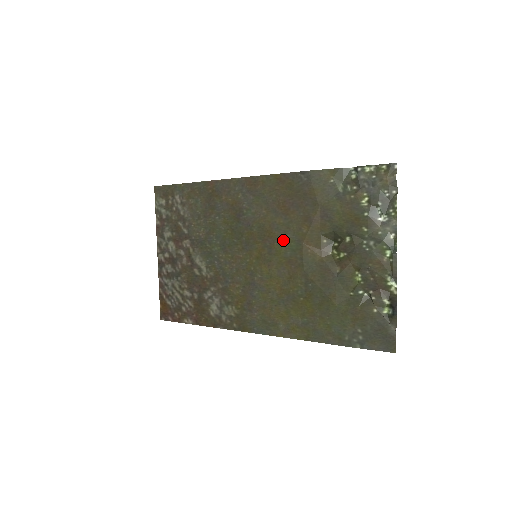
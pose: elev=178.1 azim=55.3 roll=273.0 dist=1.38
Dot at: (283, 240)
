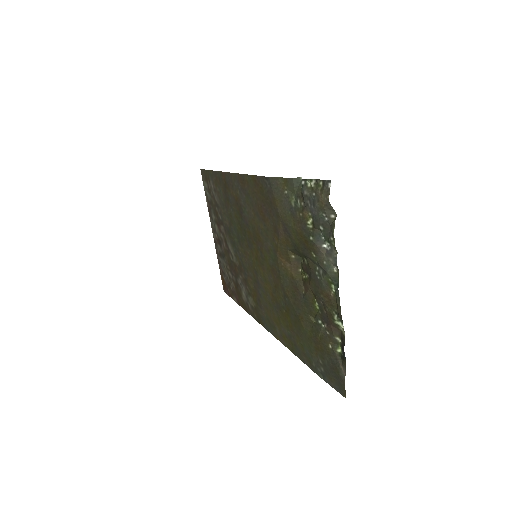
Dot at: (266, 247)
